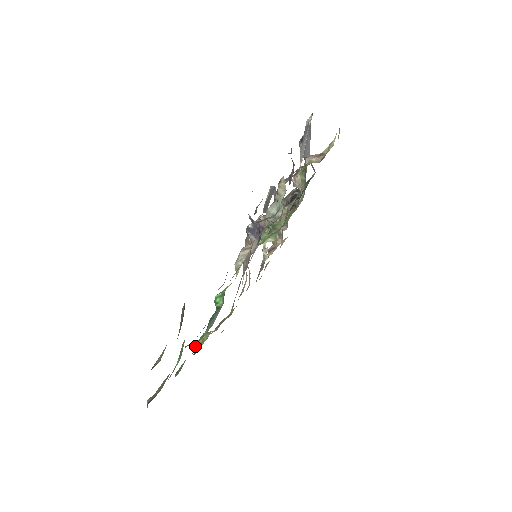
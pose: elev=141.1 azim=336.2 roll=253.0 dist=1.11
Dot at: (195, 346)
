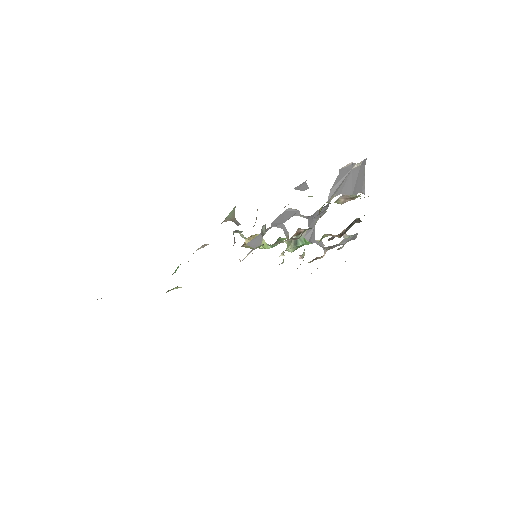
Dot at: (168, 291)
